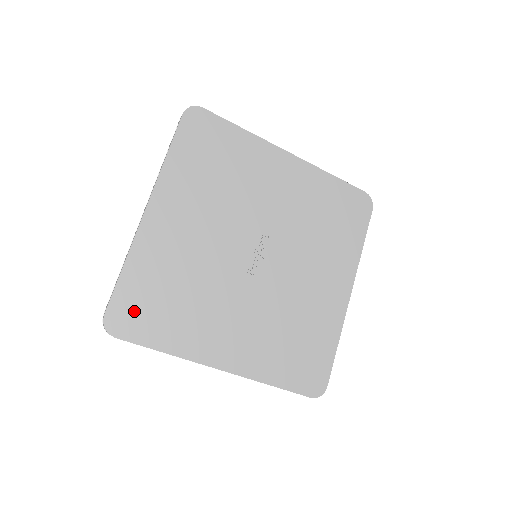
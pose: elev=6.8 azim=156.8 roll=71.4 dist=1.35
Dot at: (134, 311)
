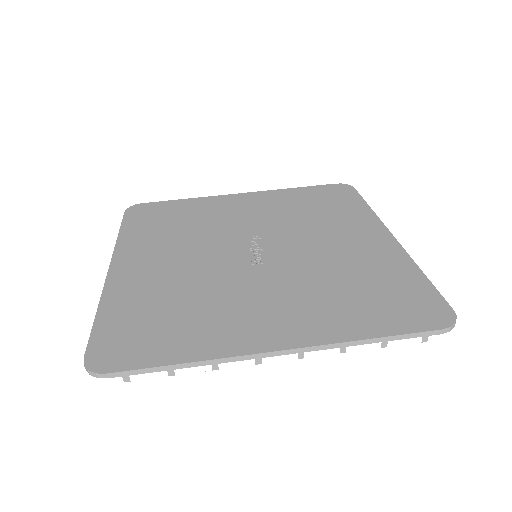
Dot at: (124, 341)
